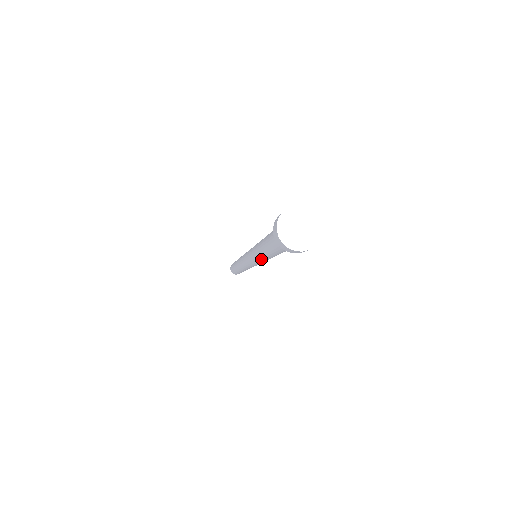
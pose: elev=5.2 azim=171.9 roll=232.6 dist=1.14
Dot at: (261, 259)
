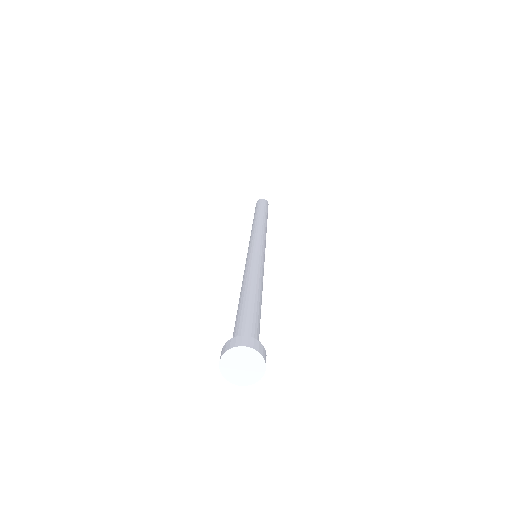
Dot at: occluded
